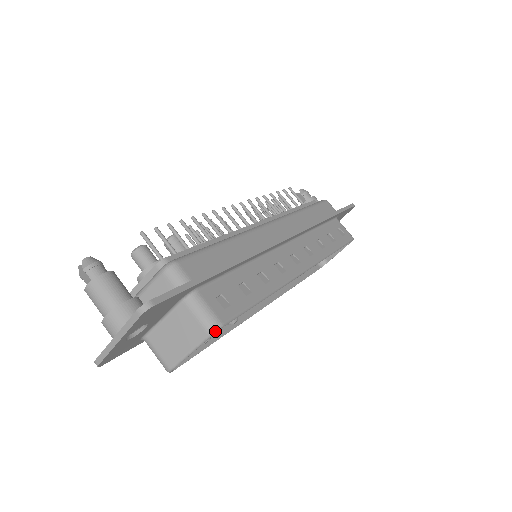
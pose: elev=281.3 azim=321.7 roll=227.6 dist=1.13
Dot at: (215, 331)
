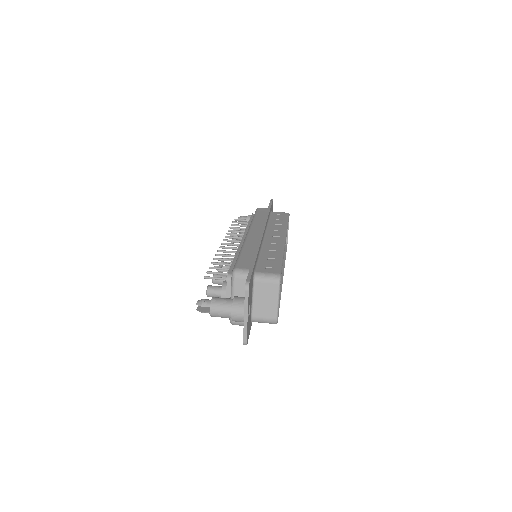
Dot at: (280, 279)
